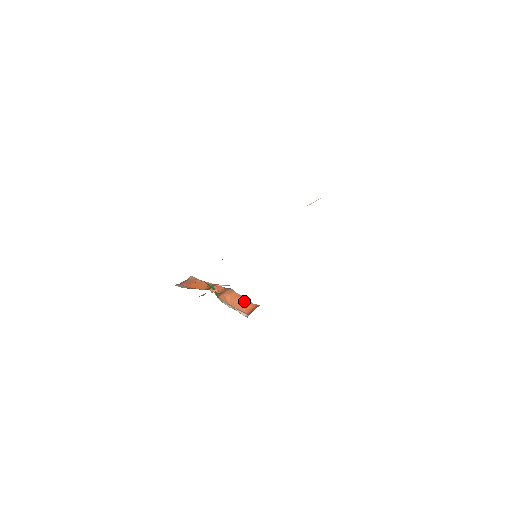
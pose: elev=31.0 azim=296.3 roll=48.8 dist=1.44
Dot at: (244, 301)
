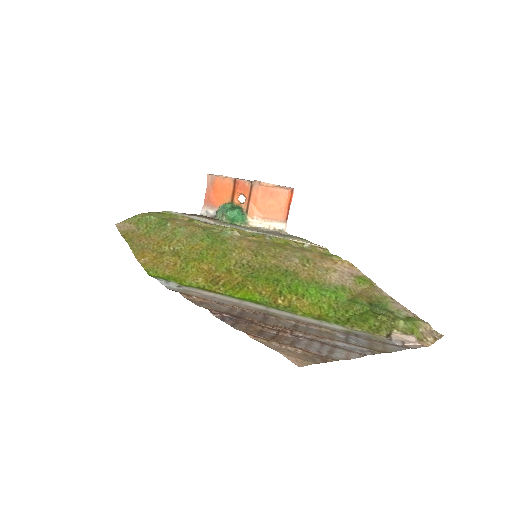
Dot at: (275, 196)
